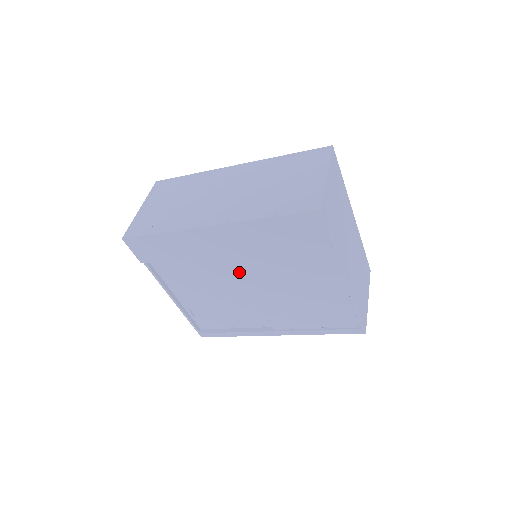
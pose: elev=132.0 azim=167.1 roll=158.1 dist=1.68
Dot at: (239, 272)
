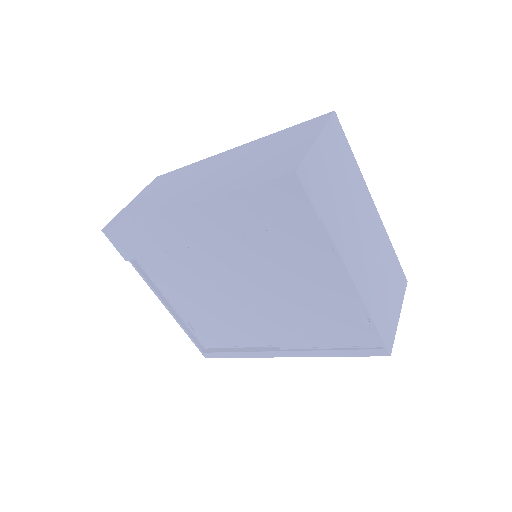
Dot at: occluded
